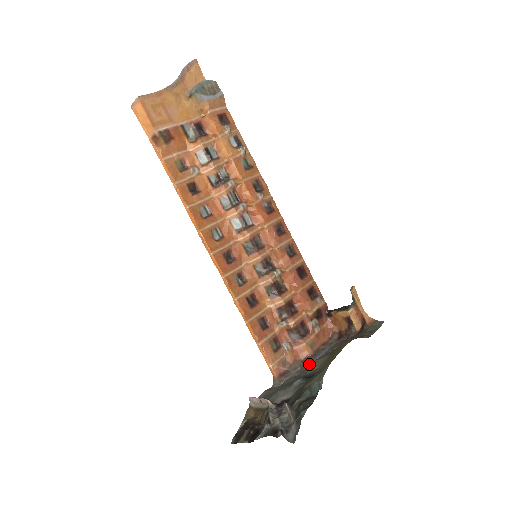
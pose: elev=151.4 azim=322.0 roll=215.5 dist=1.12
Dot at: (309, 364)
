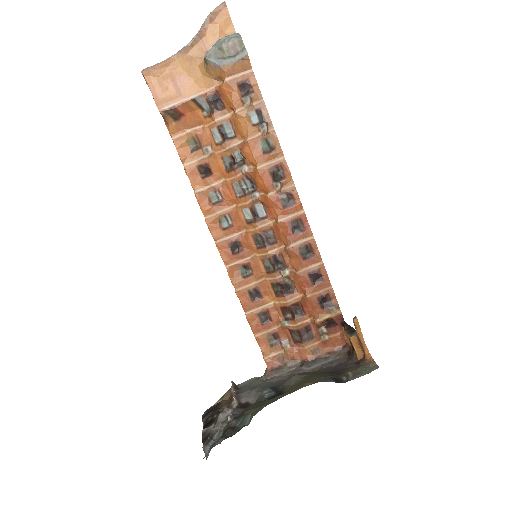
Dot at: (302, 369)
